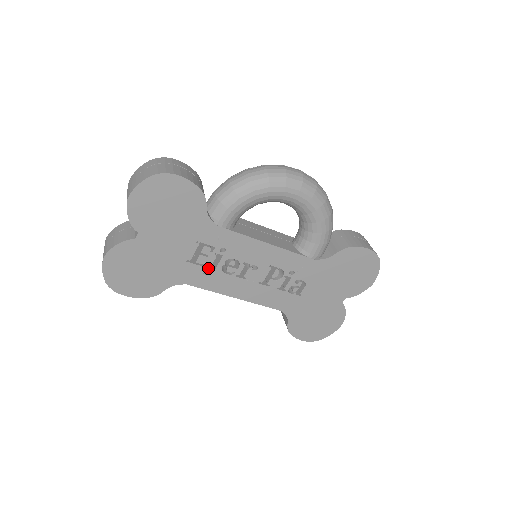
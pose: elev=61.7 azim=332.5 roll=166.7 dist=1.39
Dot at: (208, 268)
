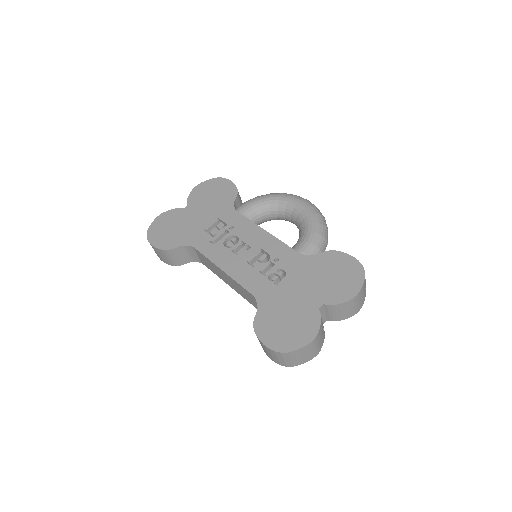
Dot at: (215, 239)
